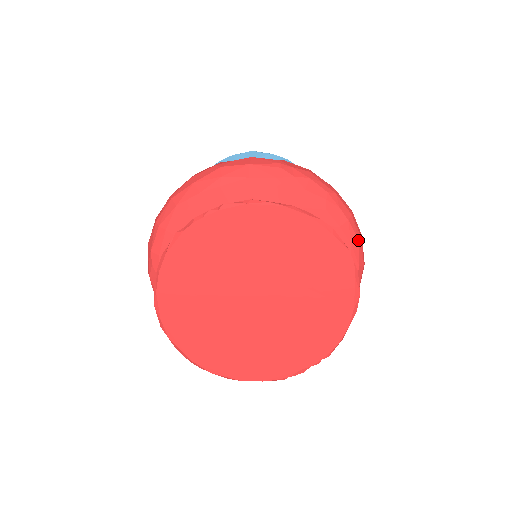
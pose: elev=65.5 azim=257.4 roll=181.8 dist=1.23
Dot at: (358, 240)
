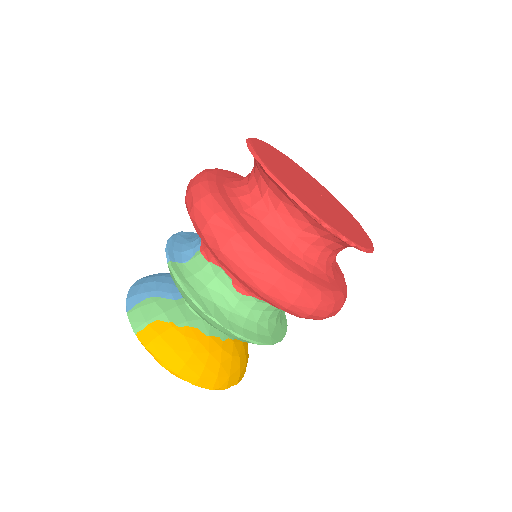
Dot at: occluded
